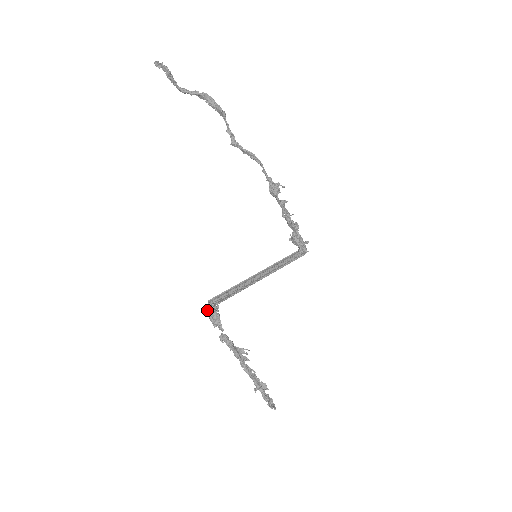
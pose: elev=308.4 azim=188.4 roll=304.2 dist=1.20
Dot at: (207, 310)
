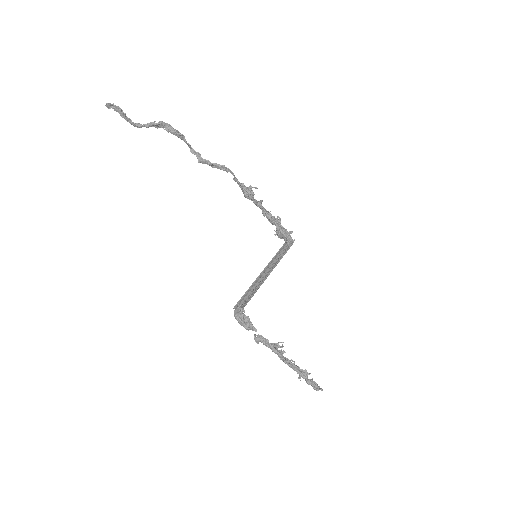
Dot at: (236, 316)
